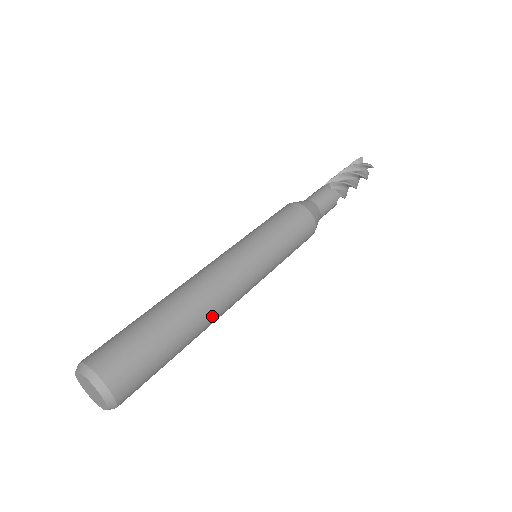
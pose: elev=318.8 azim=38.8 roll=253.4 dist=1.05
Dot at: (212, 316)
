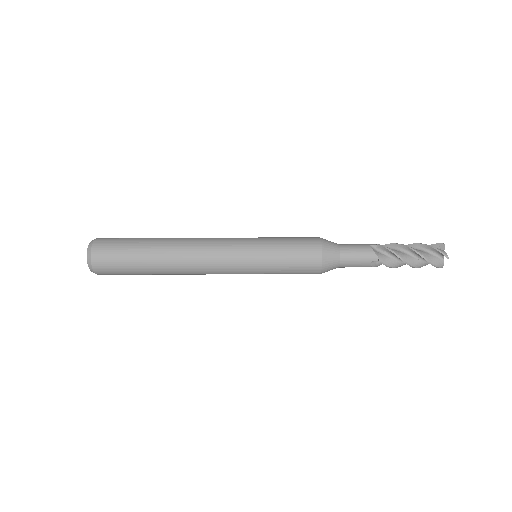
Dot at: (180, 265)
